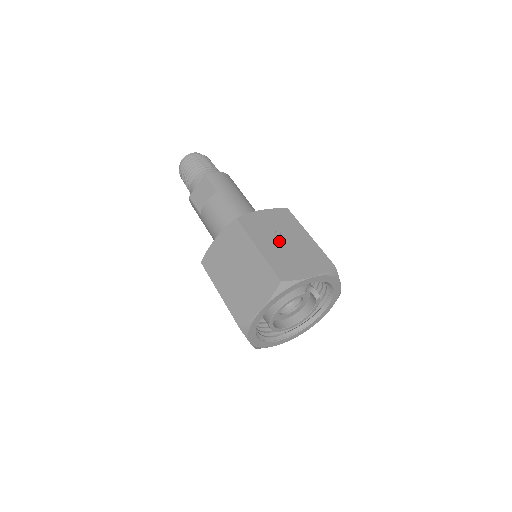
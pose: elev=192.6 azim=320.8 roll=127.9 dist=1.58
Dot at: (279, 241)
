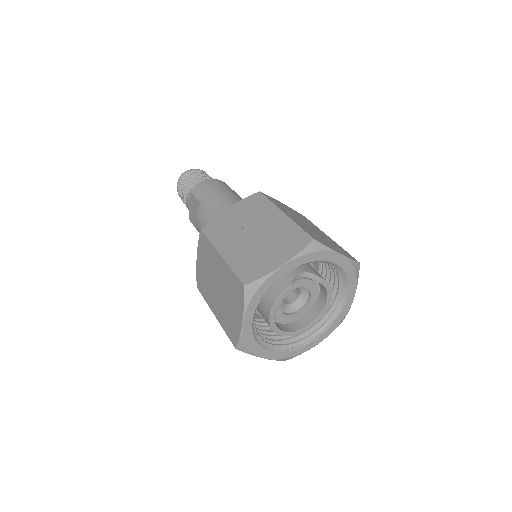
Dot at: (246, 236)
